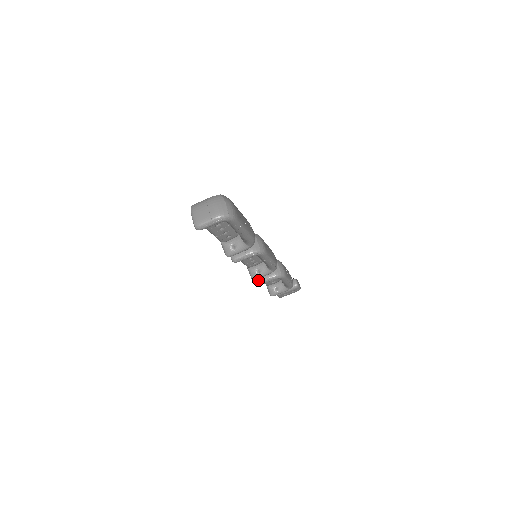
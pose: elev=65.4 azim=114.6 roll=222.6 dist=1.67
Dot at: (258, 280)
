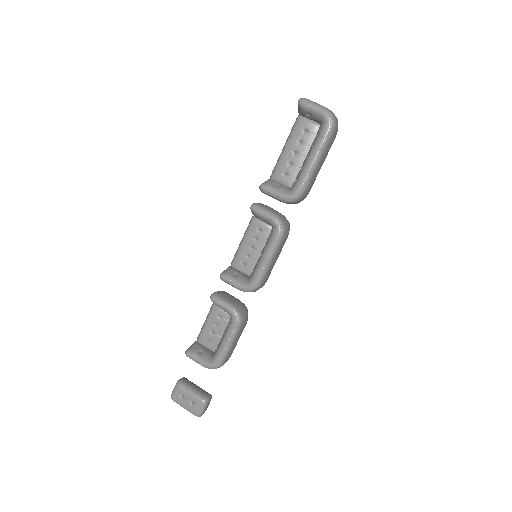
Dot at: (217, 293)
